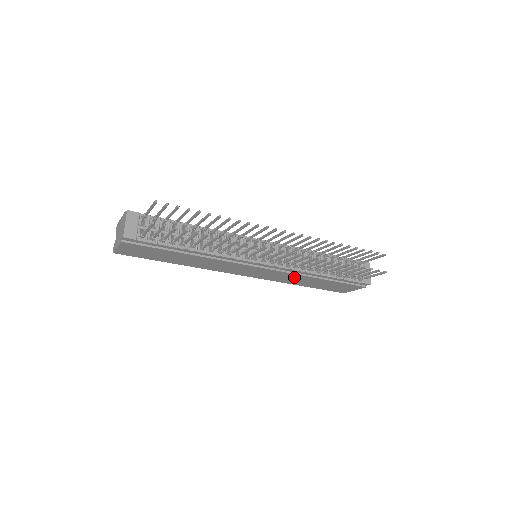
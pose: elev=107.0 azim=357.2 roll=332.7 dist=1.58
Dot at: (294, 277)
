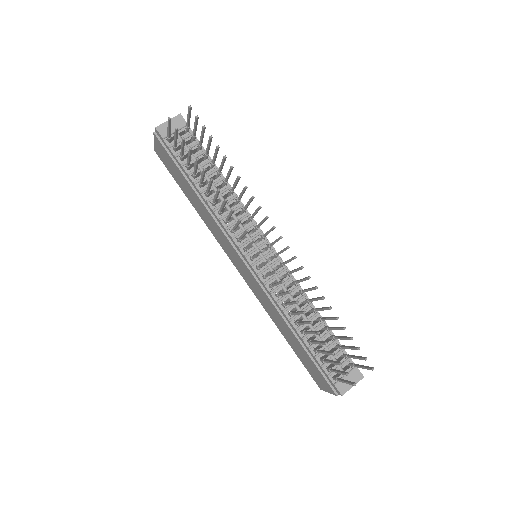
Dot at: (274, 310)
